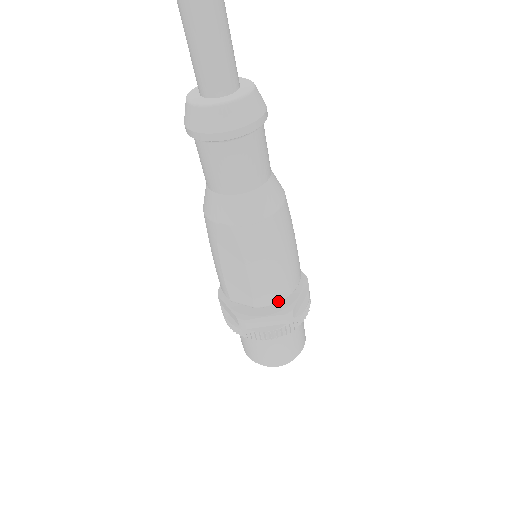
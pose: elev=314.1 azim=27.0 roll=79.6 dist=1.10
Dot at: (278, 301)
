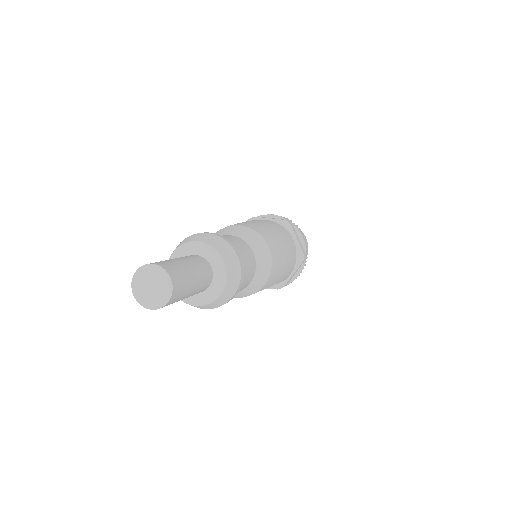
Dot at: occluded
